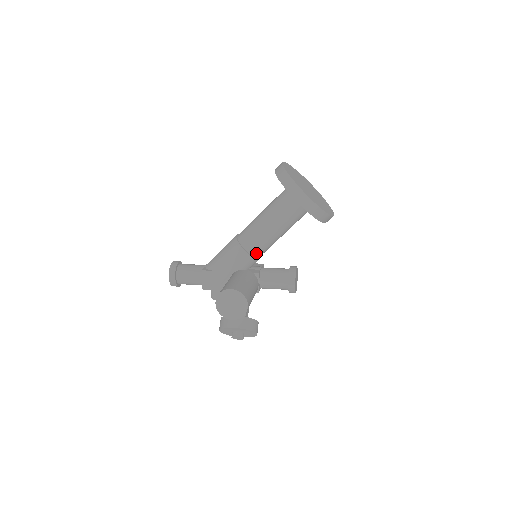
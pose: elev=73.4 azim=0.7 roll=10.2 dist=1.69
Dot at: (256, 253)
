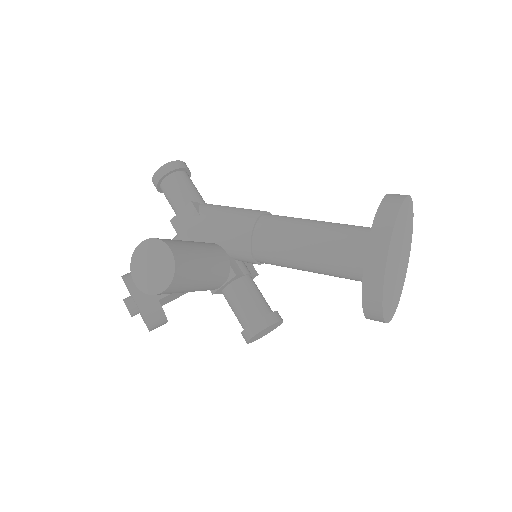
Dot at: (259, 253)
